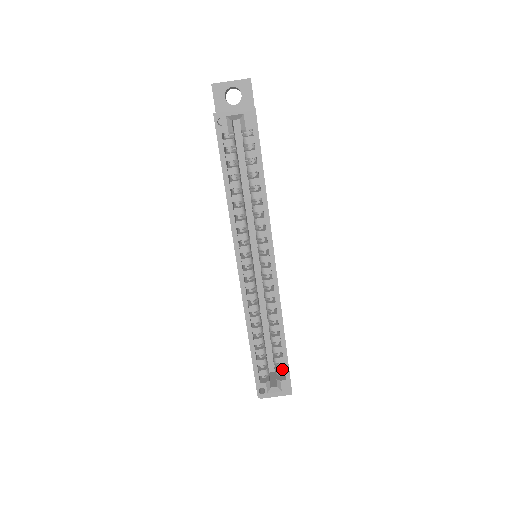
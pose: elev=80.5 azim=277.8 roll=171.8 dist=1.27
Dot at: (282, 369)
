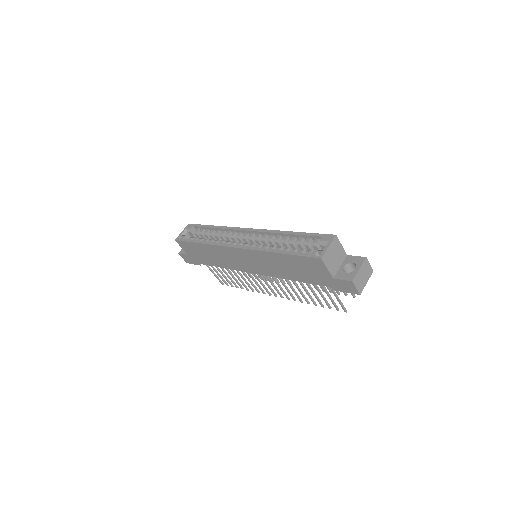
Dot at: (315, 240)
